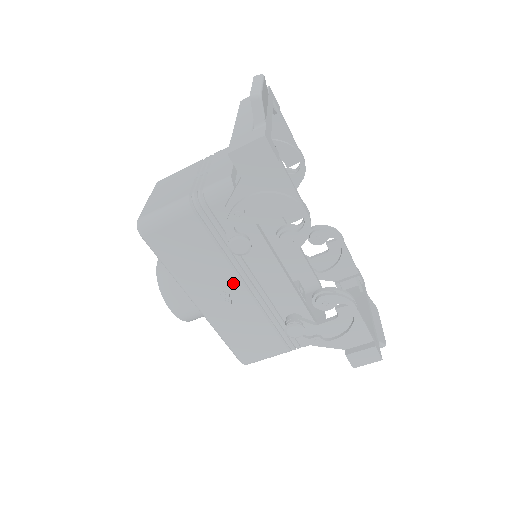
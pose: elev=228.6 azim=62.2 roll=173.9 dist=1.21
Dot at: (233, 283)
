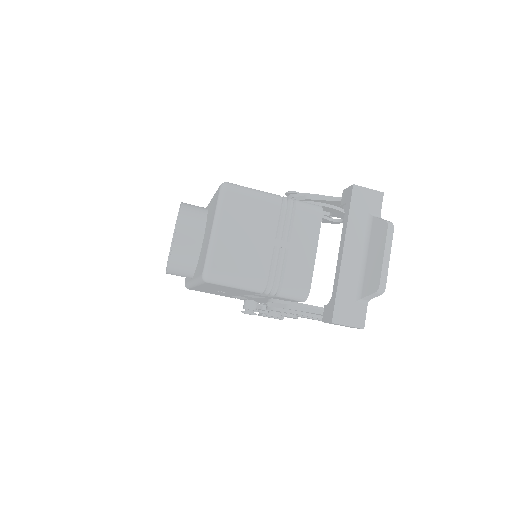
Dot at: (237, 294)
